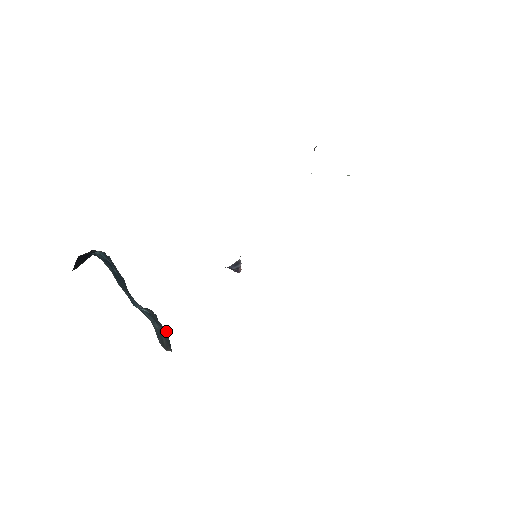
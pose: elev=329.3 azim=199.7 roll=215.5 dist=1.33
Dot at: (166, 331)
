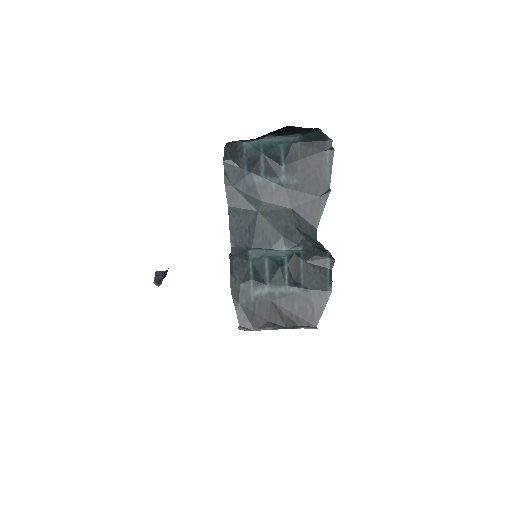
Dot at: (326, 290)
